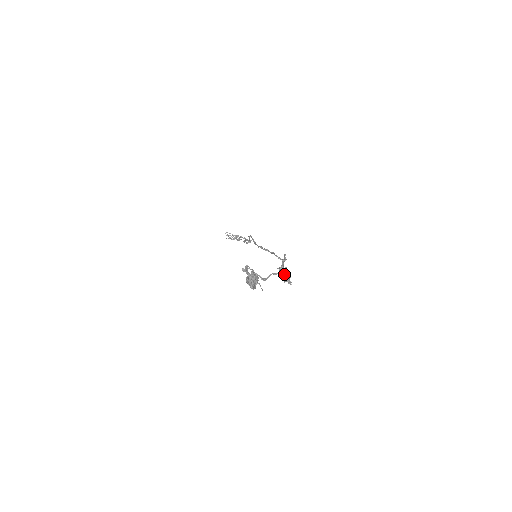
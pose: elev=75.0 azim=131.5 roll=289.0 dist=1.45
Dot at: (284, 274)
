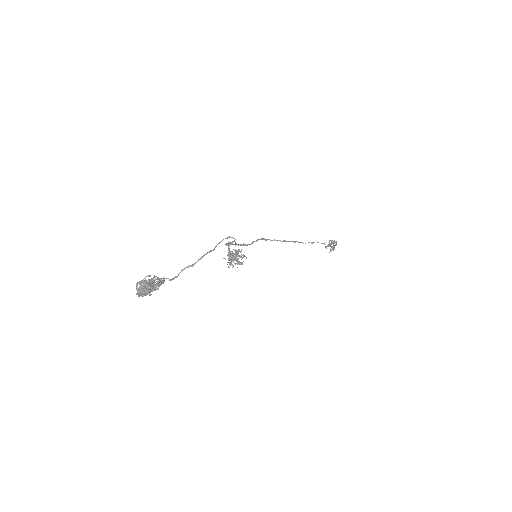
Dot at: (228, 258)
